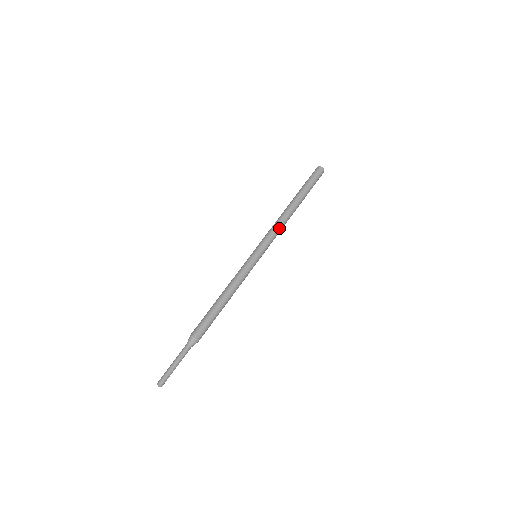
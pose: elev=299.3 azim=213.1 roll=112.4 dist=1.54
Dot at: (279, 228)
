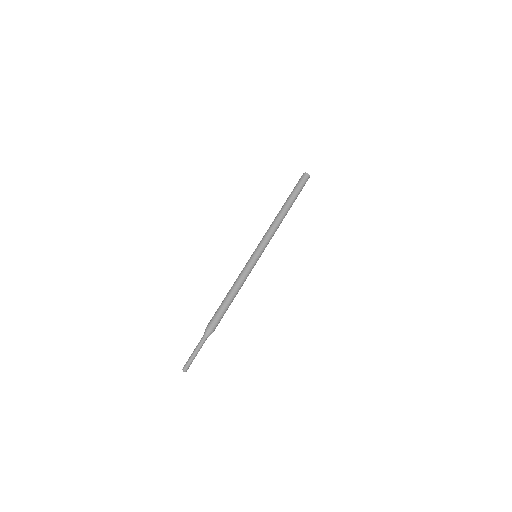
Dot at: occluded
